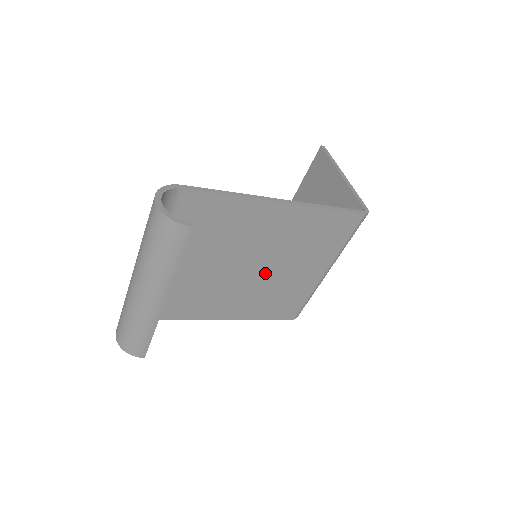
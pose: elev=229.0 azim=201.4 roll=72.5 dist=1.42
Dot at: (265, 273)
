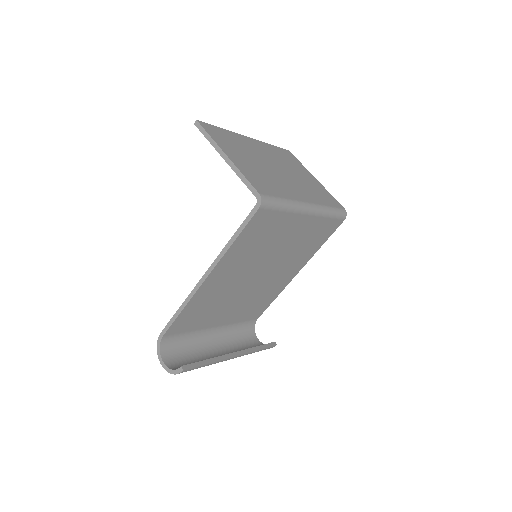
Dot at: (272, 262)
